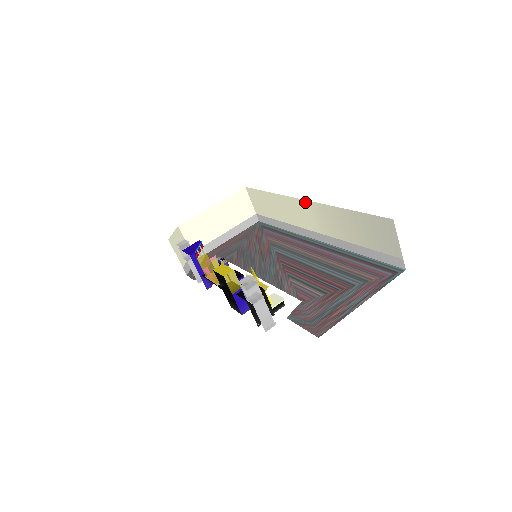
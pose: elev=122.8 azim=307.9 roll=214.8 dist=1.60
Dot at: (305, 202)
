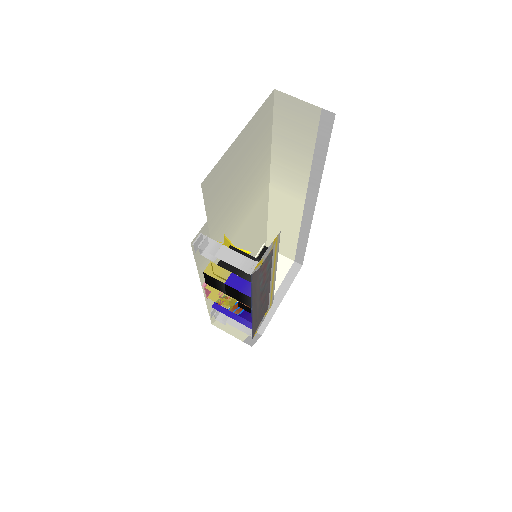
Dot at: (271, 187)
